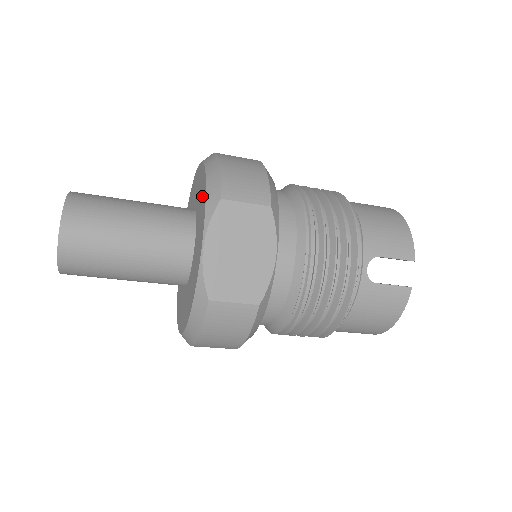
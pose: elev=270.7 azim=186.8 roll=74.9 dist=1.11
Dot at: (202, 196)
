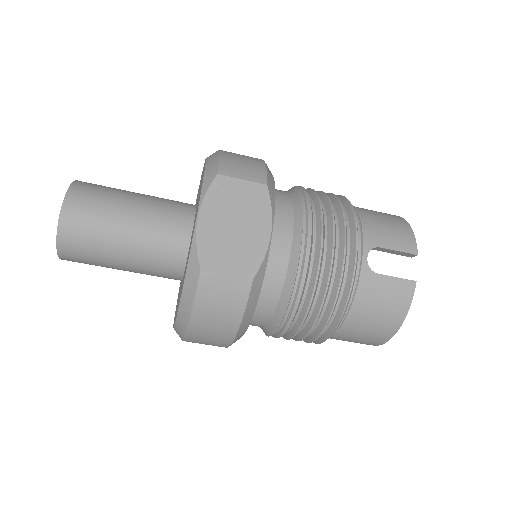
Dot at: occluded
